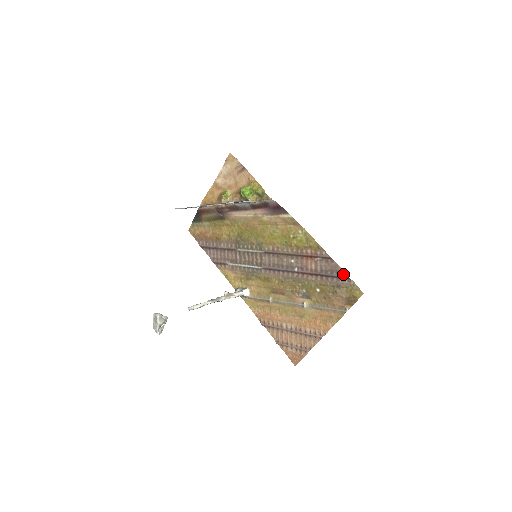
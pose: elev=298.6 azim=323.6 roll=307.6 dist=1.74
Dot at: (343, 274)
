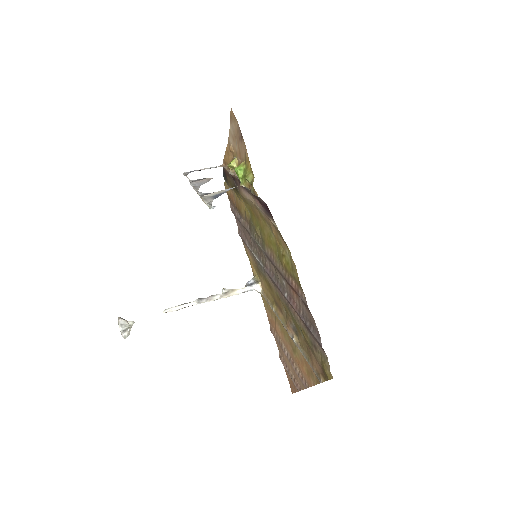
Dot at: (318, 337)
